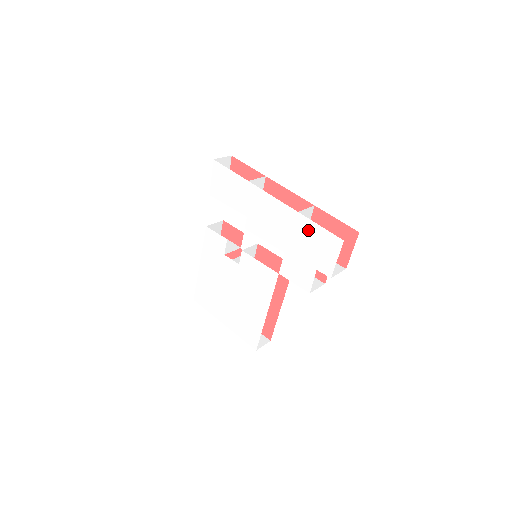
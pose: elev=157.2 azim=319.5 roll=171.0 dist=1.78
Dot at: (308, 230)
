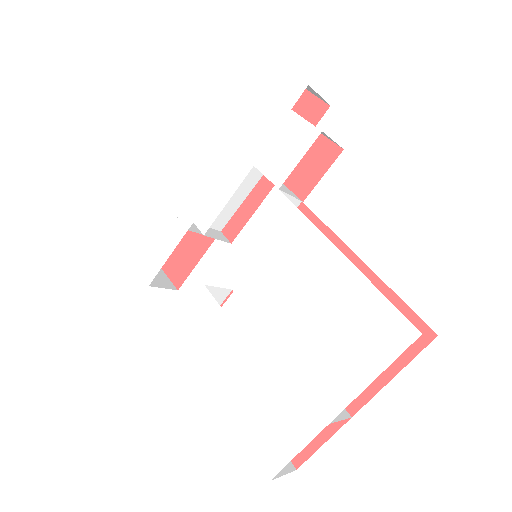
Dot at: (240, 113)
